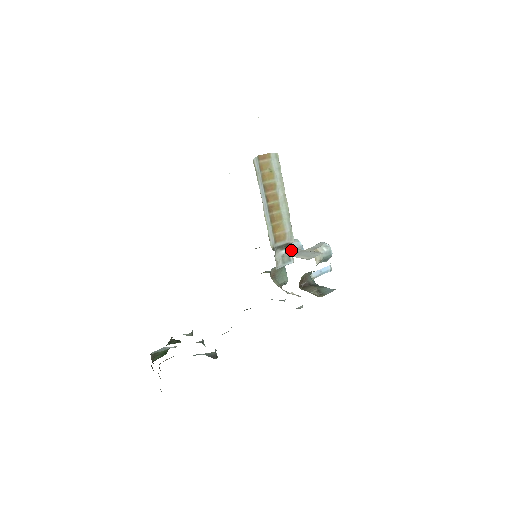
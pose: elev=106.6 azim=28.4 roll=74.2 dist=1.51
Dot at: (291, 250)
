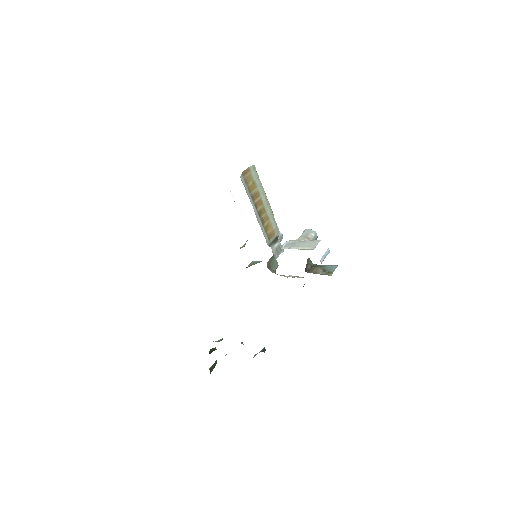
Dot at: occluded
